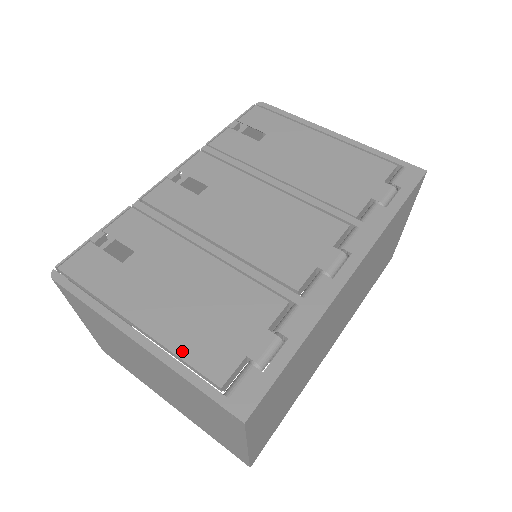
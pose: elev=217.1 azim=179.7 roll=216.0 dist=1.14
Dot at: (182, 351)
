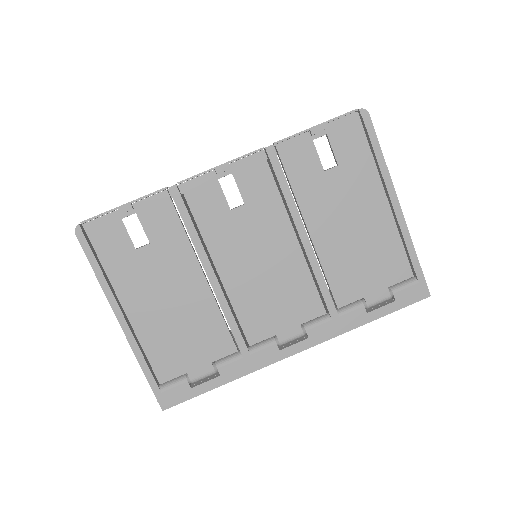
Dot at: (148, 348)
